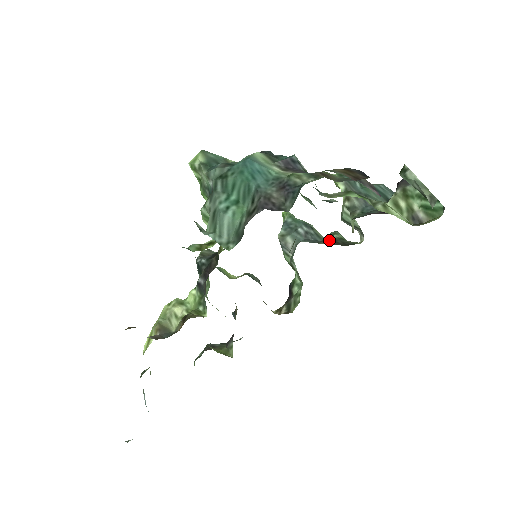
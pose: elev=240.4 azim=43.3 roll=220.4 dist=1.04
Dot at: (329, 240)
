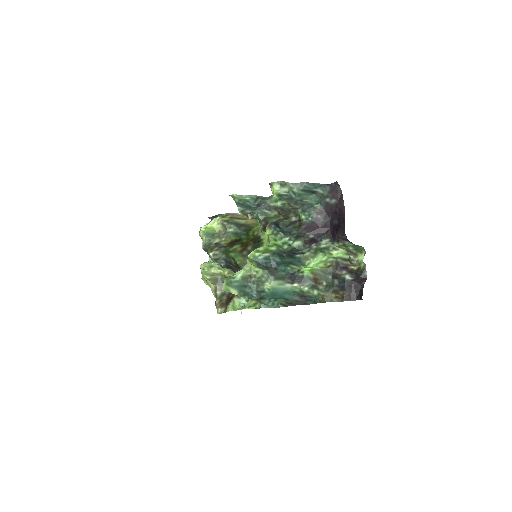
Dot at: (279, 211)
